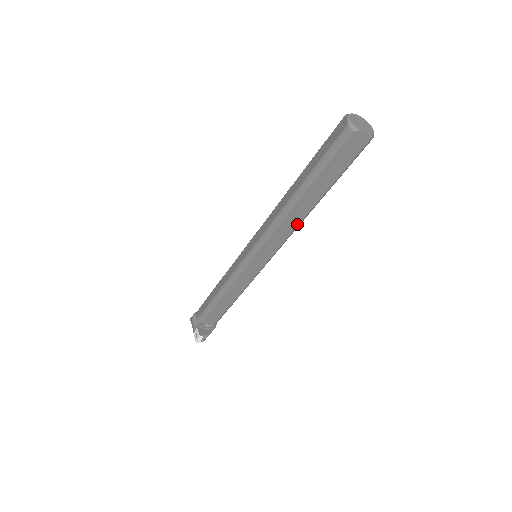
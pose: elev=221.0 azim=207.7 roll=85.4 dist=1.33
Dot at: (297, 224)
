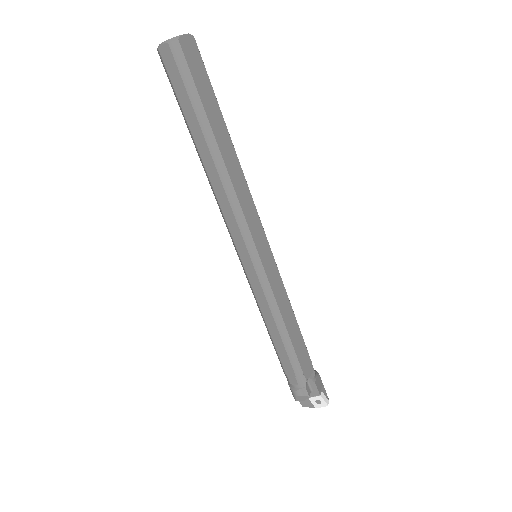
Dot at: (242, 176)
